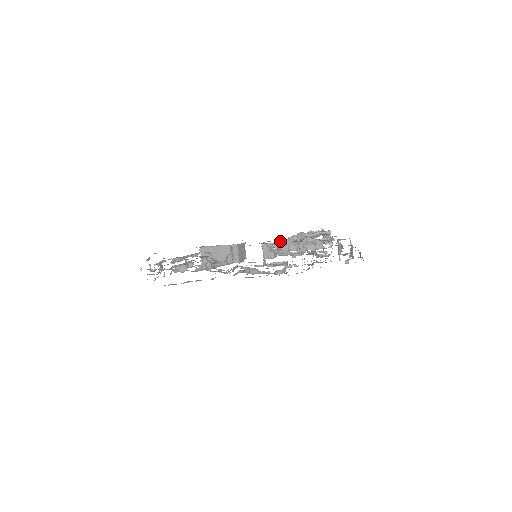
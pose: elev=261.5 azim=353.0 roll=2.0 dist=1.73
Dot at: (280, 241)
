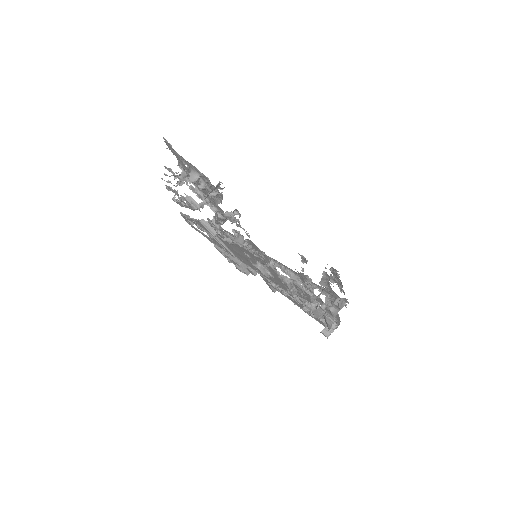
Dot at: occluded
